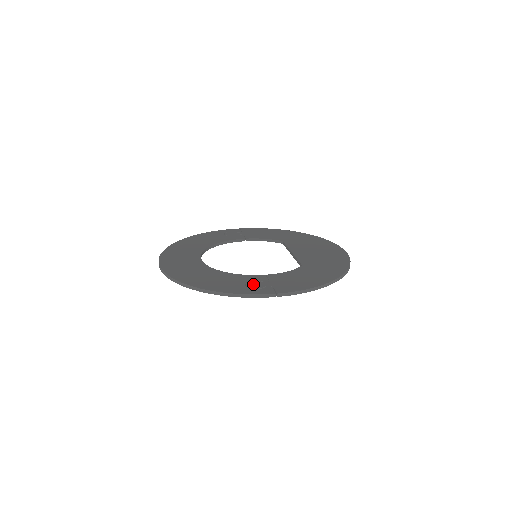
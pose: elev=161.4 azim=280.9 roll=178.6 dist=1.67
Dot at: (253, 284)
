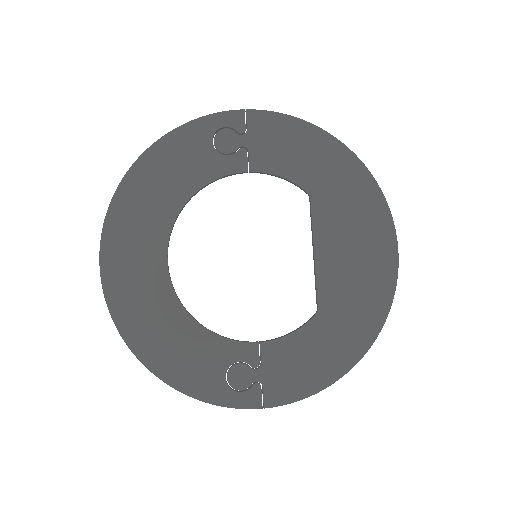
Dot at: (237, 375)
